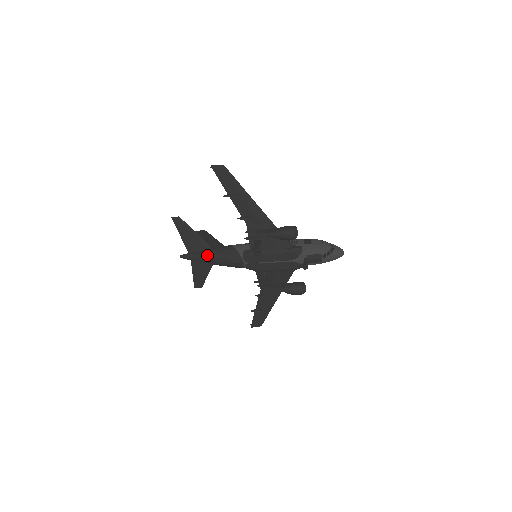
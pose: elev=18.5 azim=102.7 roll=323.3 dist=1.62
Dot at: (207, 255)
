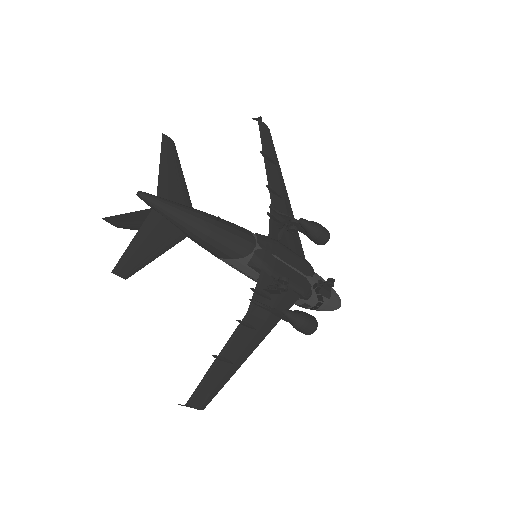
Dot at: (198, 210)
